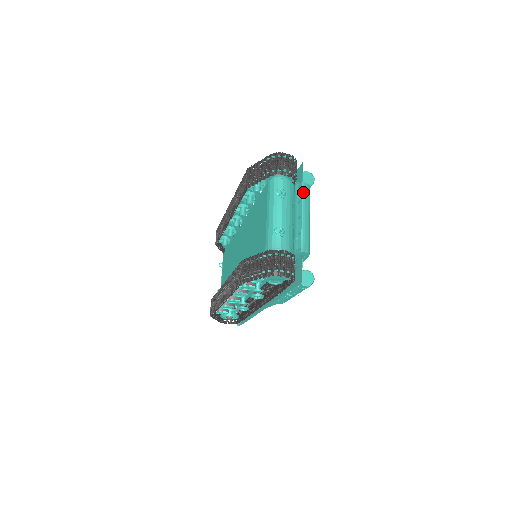
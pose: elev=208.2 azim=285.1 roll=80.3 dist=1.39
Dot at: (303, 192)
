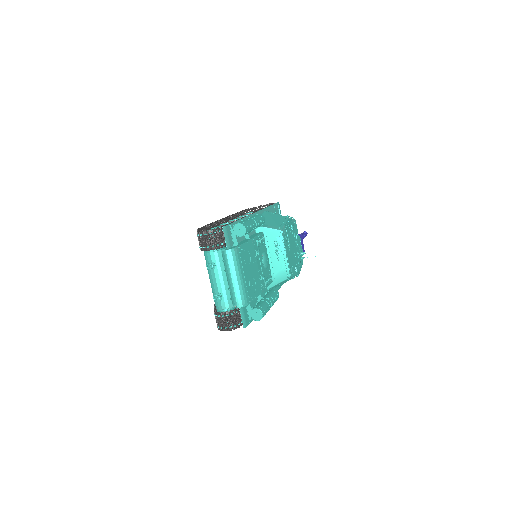
Dot at: (228, 259)
